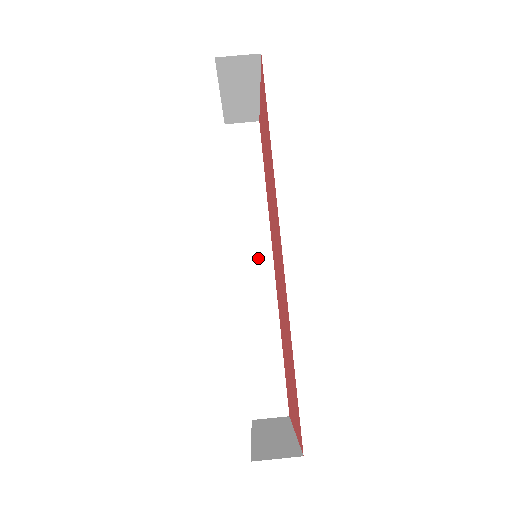
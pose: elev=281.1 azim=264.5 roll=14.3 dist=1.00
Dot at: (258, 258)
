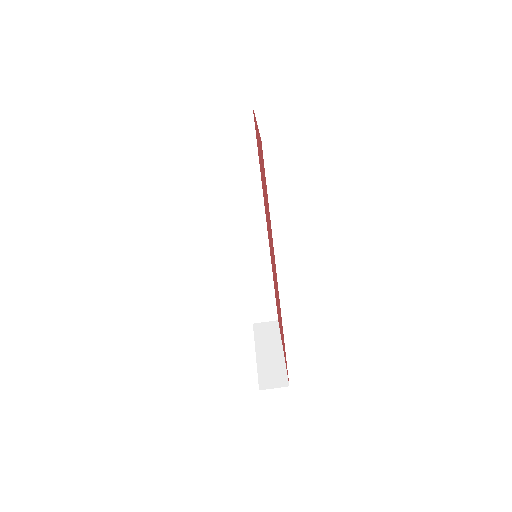
Dot at: (255, 226)
